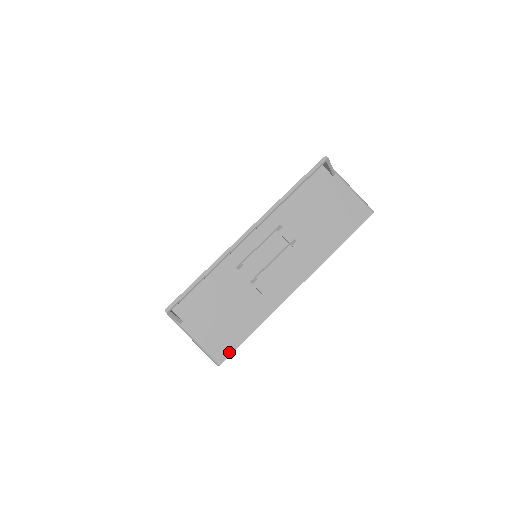
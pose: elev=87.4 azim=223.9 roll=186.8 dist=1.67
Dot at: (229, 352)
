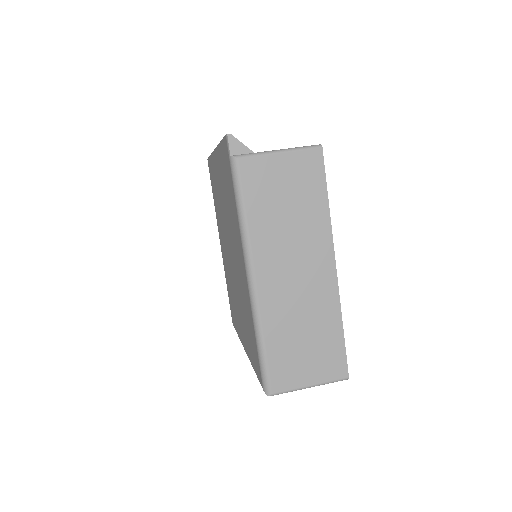
Dot at: occluded
